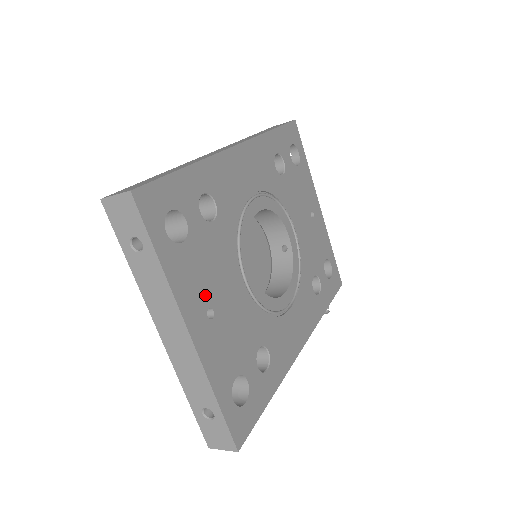
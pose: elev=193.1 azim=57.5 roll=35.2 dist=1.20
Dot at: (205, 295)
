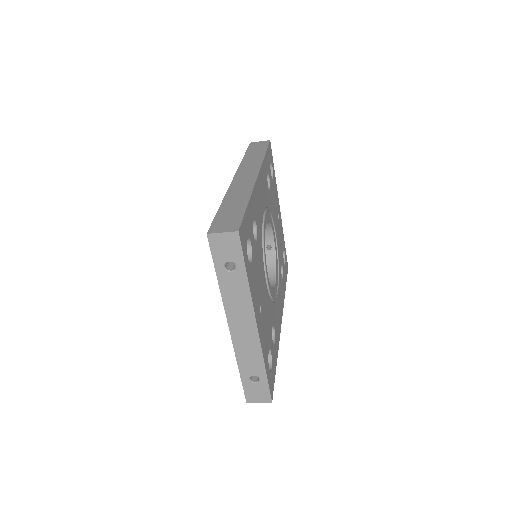
Dot at: (258, 297)
